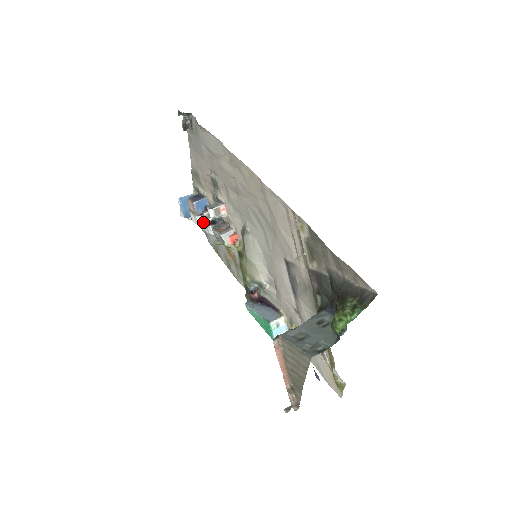
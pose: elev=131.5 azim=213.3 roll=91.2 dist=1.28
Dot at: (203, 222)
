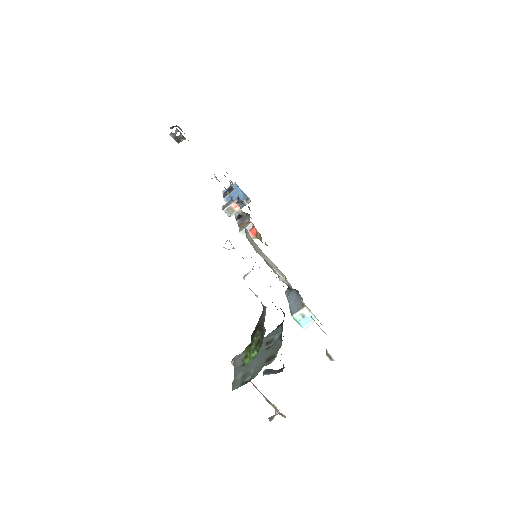
Dot at: (235, 216)
